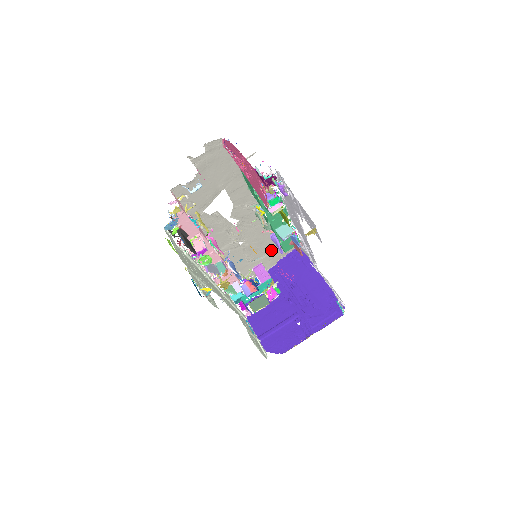
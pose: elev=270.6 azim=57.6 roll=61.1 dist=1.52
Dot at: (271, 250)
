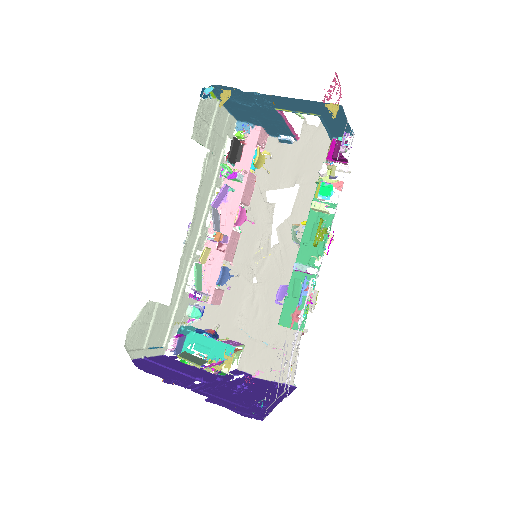
Dot at: (267, 343)
